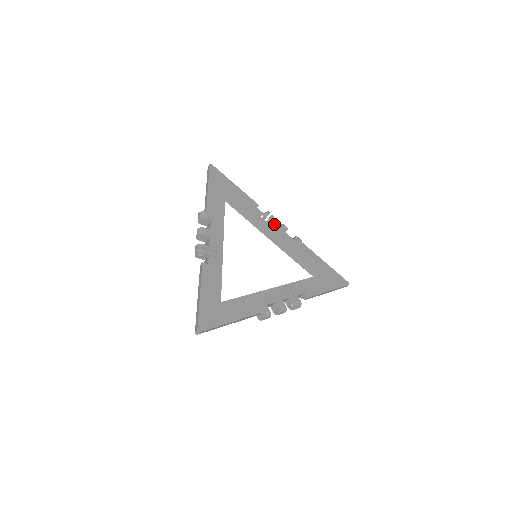
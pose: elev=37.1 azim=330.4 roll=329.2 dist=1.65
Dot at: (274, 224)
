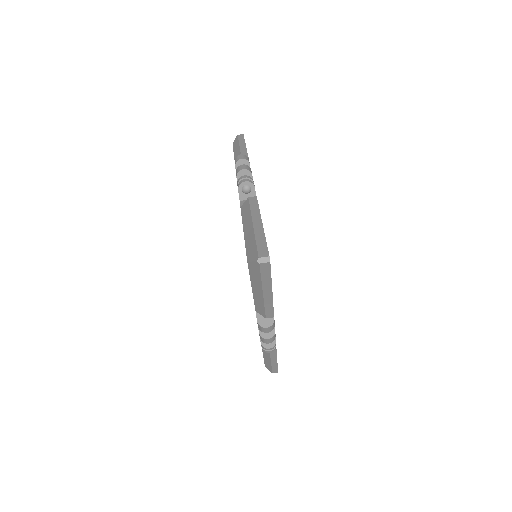
Dot at: occluded
